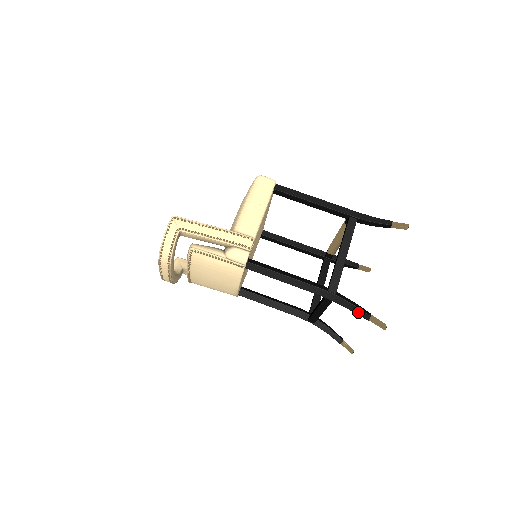
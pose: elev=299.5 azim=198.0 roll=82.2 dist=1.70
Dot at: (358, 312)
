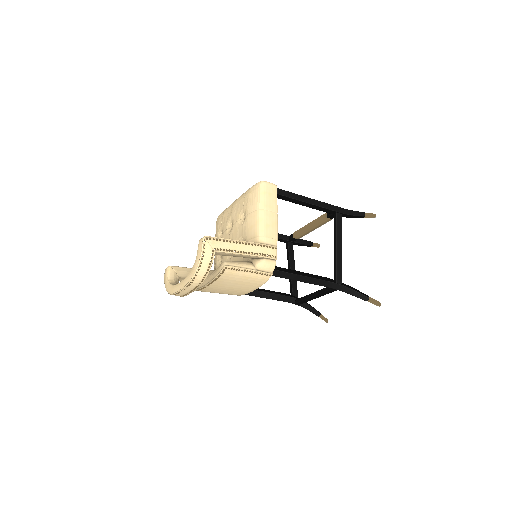
Dot at: (359, 296)
